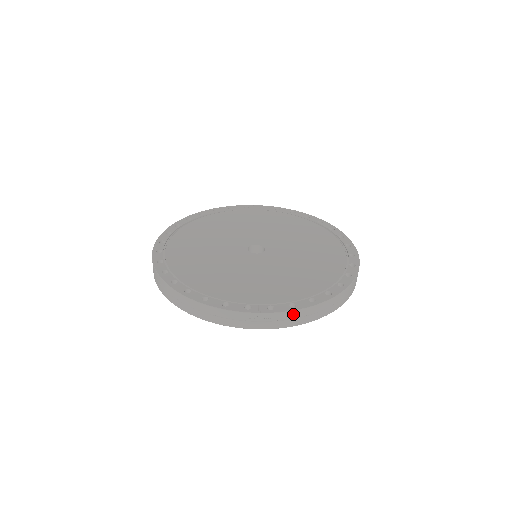
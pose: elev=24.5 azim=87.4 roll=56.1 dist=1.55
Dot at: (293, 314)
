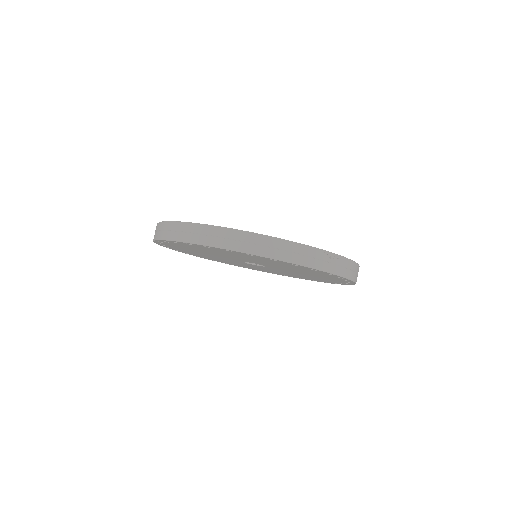
Dot at: (349, 263)
